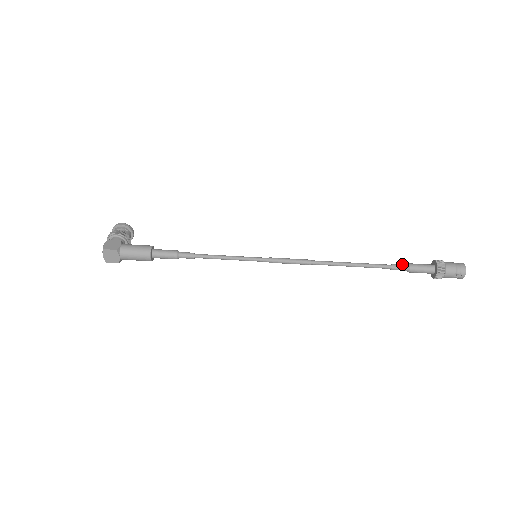
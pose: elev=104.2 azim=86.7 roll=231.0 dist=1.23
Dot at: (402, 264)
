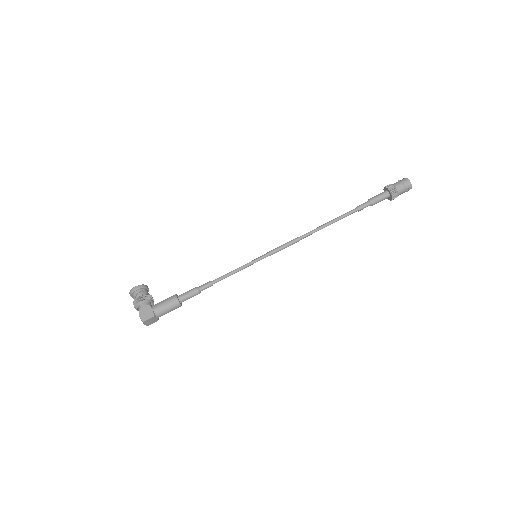
Dot at: (365, 203)
